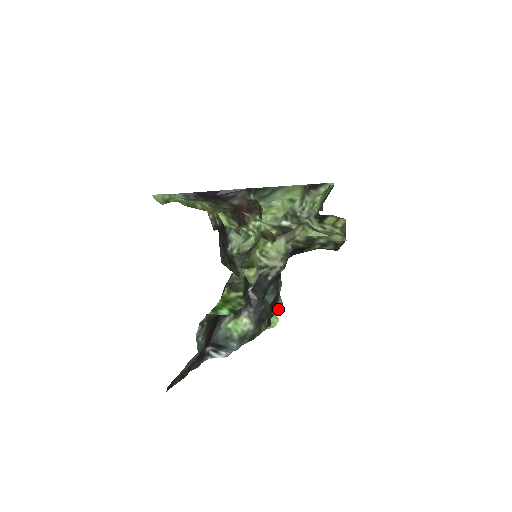
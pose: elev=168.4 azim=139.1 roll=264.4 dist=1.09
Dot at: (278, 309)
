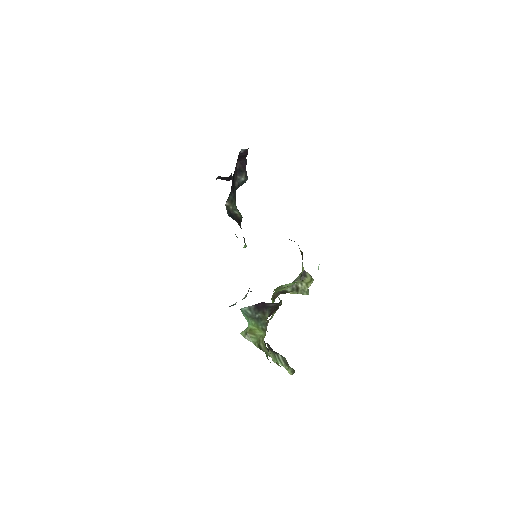
Dot at: occluded
